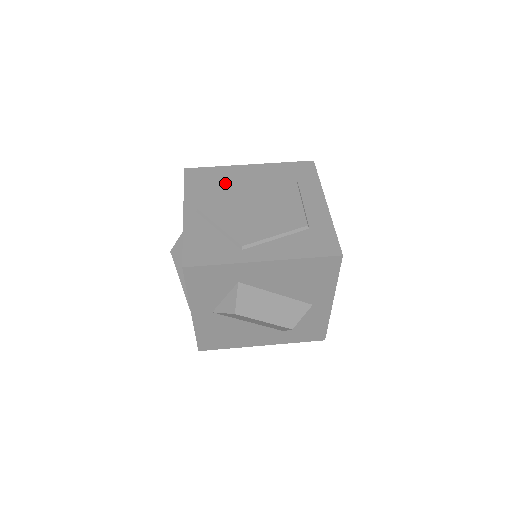
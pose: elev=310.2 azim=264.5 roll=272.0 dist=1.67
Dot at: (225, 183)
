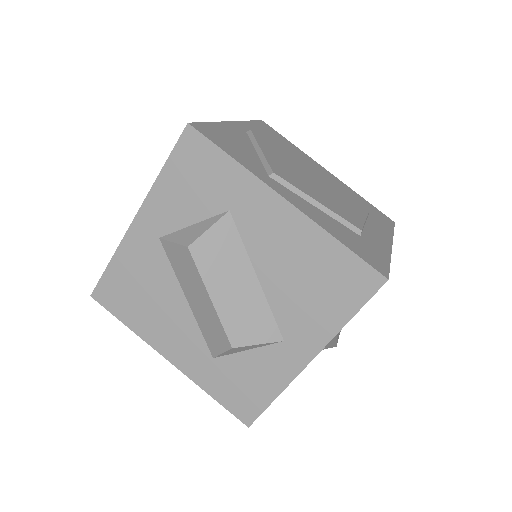
Dot at: (294, 150)
